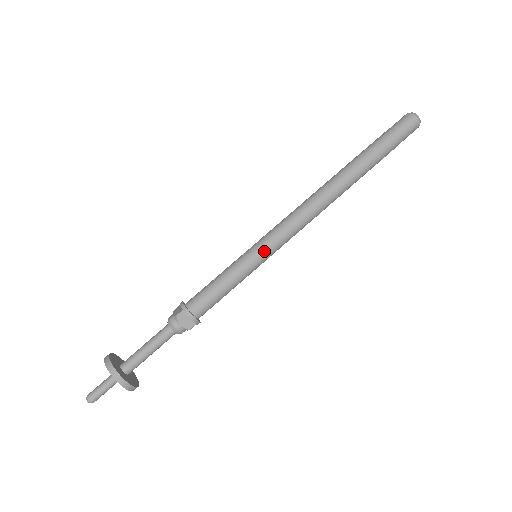
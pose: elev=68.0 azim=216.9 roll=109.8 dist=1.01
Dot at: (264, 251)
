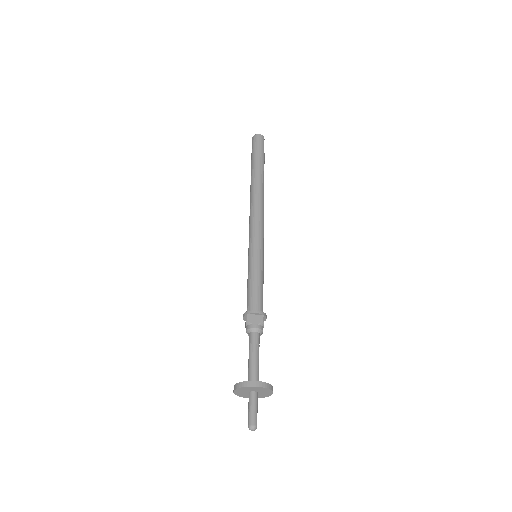
Dot at: (255, 246)
